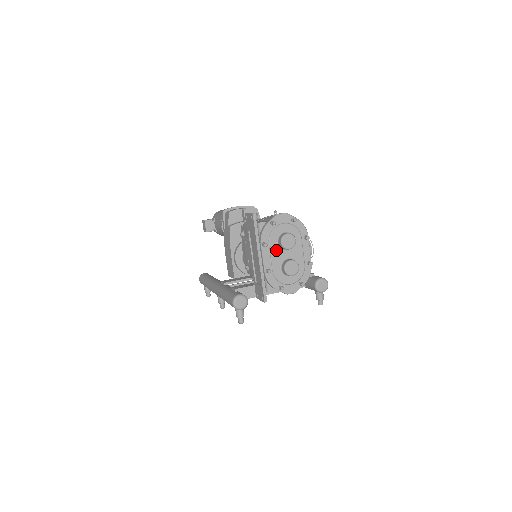
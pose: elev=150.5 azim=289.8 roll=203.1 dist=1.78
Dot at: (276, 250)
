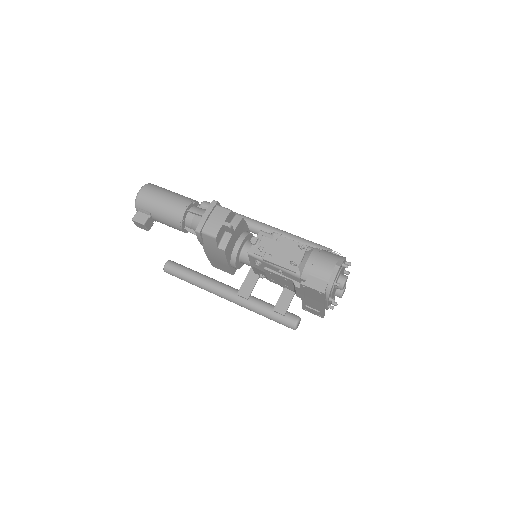
Dot at: occluded
